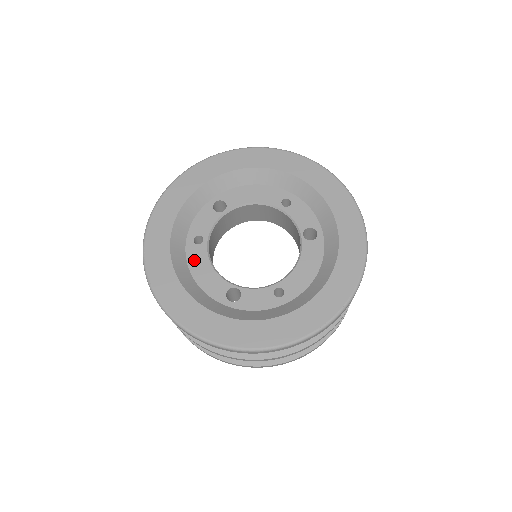
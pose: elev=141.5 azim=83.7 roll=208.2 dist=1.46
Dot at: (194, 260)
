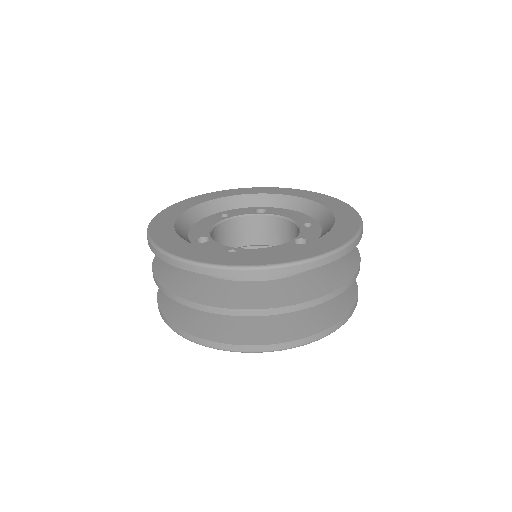
Dot at: (207, 220)
